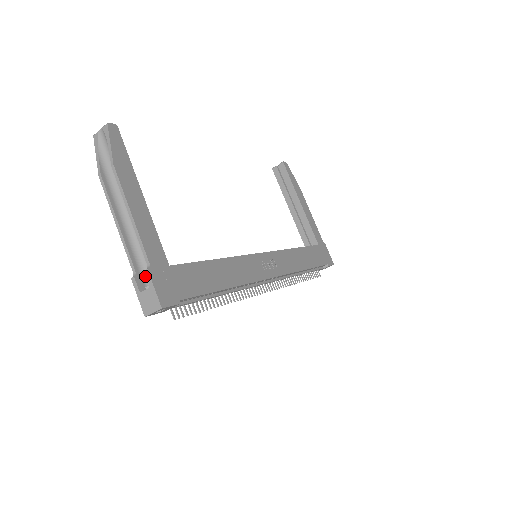
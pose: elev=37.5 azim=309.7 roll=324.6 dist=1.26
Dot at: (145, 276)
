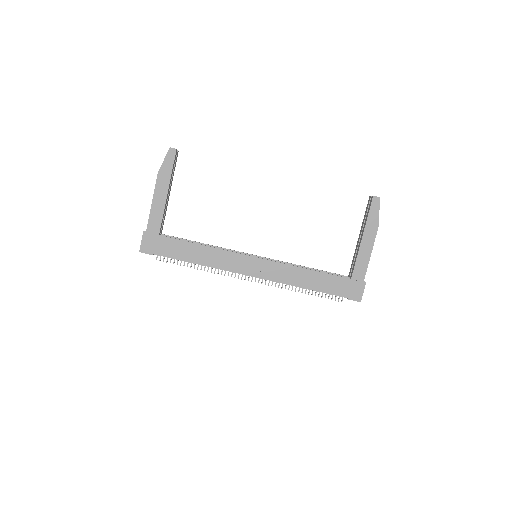
Dot at: occluded
